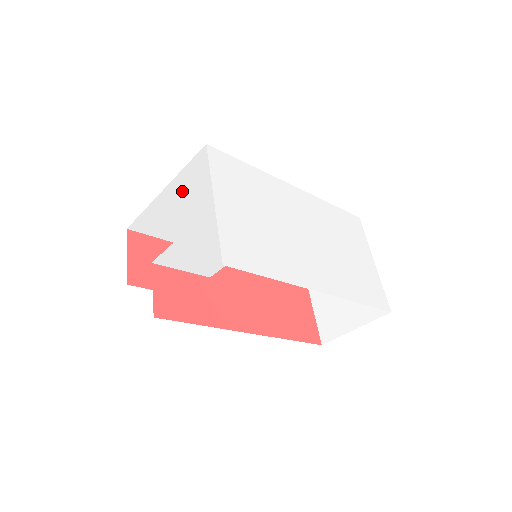
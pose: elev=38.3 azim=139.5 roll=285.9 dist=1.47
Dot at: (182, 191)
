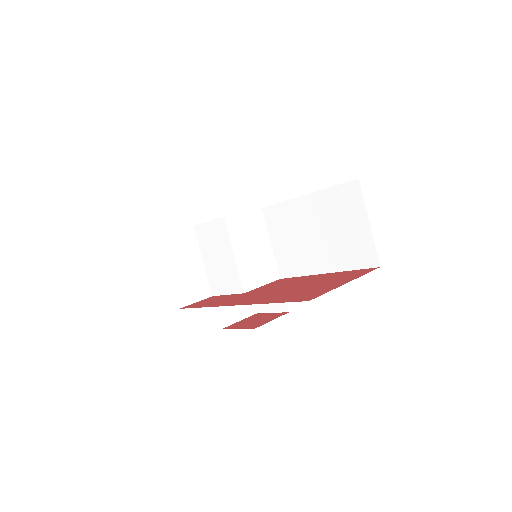
Dot at: occluded
